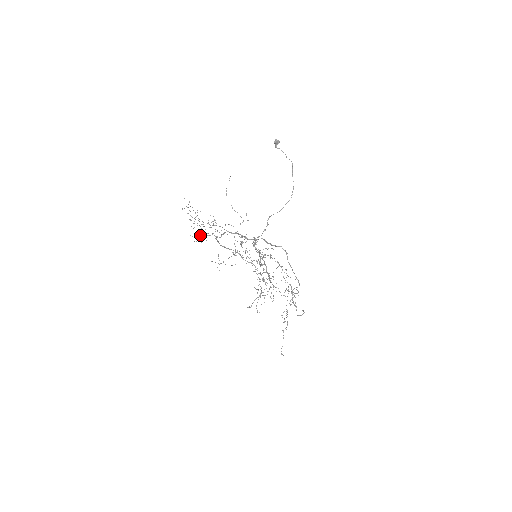
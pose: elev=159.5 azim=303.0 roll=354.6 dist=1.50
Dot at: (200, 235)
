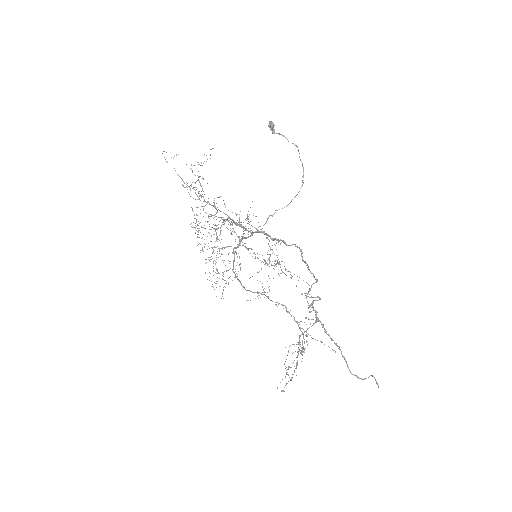
Dot at: (213, 270)
